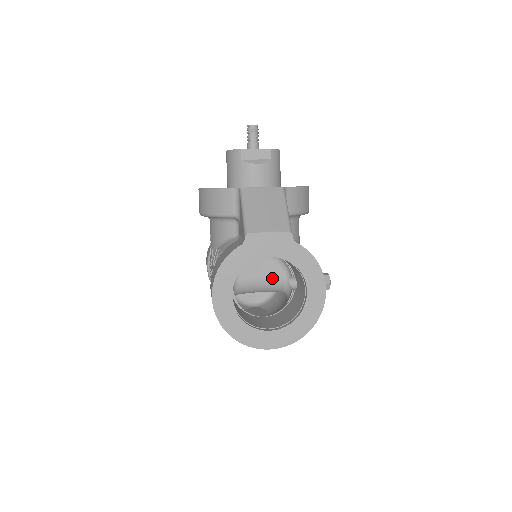
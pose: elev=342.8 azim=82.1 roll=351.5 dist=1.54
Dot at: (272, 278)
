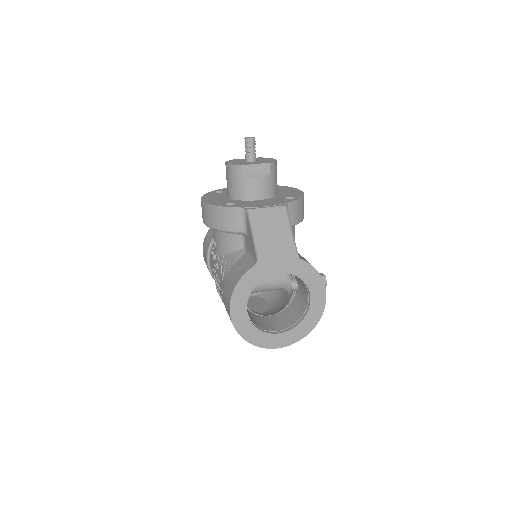
Dot at: (275, 281)
